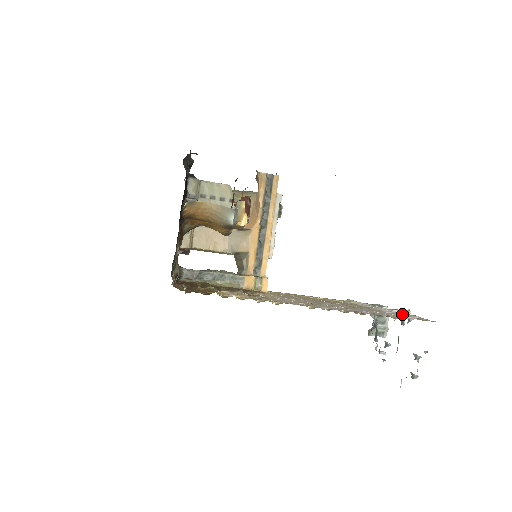
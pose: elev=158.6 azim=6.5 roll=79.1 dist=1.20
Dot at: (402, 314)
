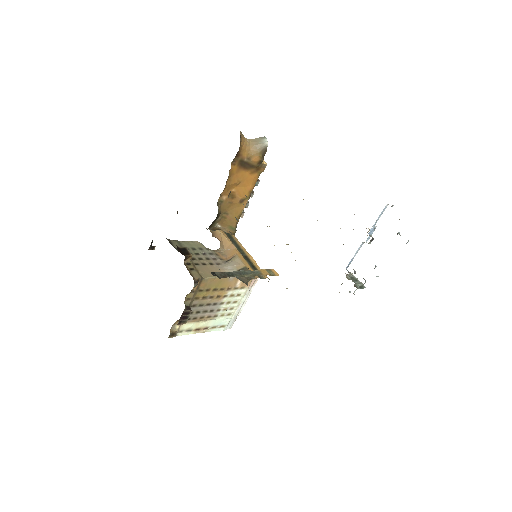
Dot at: occluded
